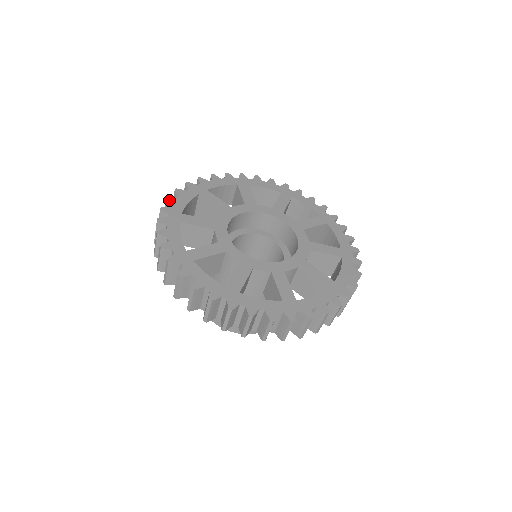
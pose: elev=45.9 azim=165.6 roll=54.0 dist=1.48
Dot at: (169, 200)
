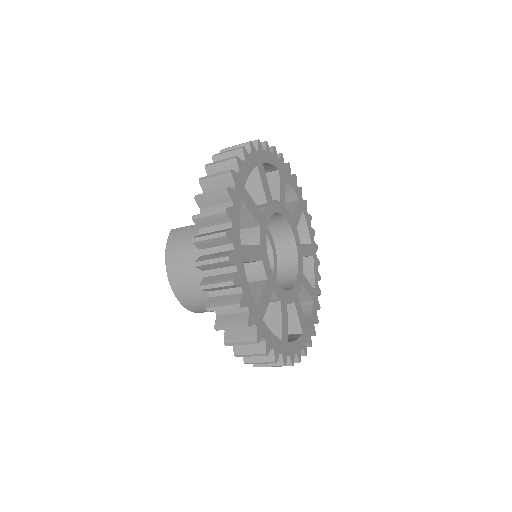
Dot at: occluded
